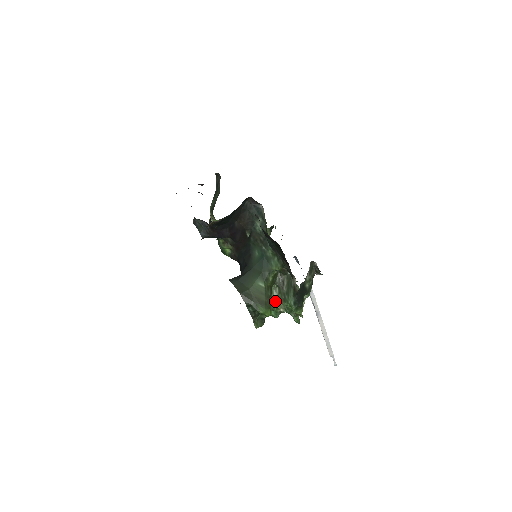
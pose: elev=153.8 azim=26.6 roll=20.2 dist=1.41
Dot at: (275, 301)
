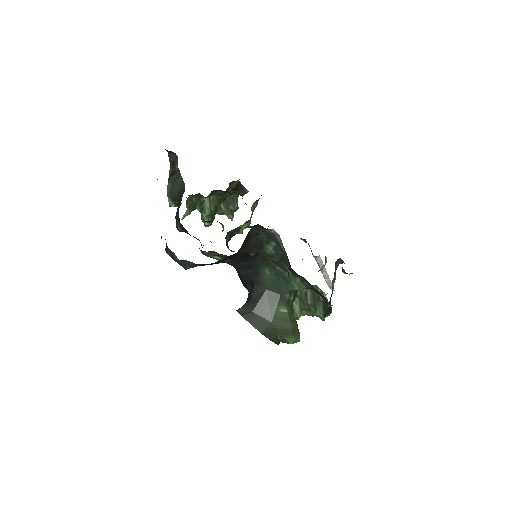
Dot at: (296, 311)
